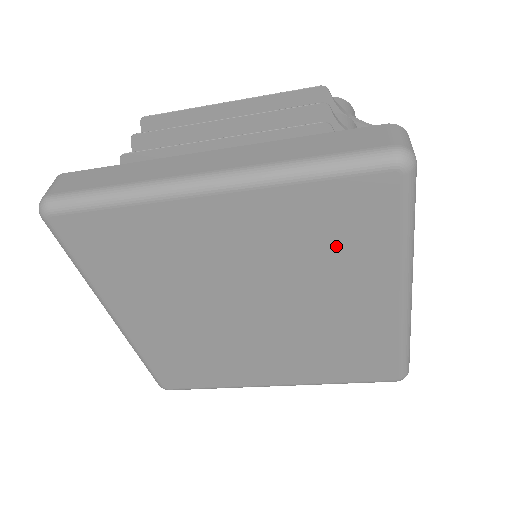
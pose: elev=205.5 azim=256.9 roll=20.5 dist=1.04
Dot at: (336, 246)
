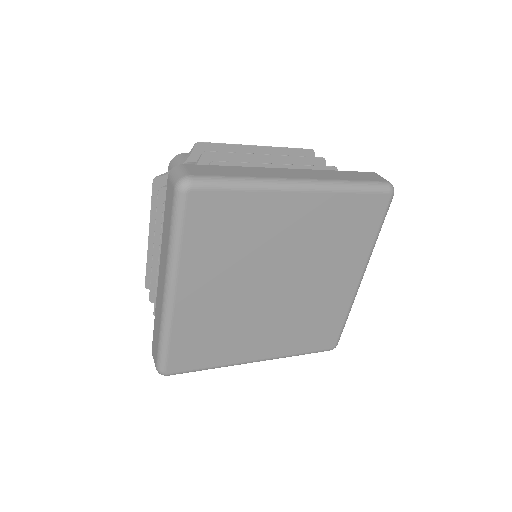
Dot at: (346, 237)
